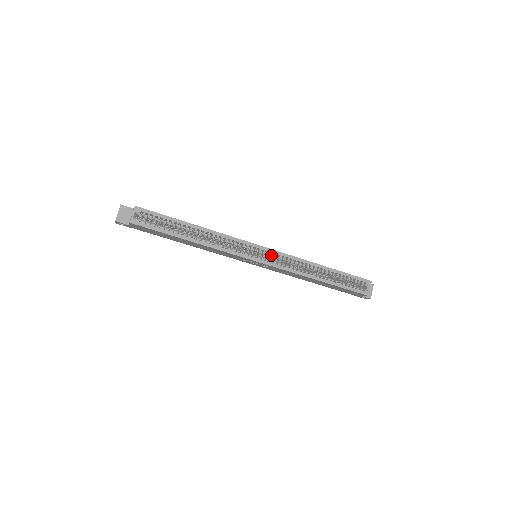
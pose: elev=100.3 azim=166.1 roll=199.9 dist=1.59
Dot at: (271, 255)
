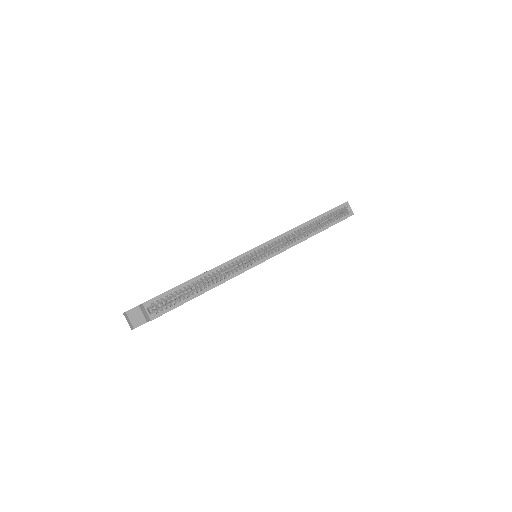
Dot at: (270, 246)
